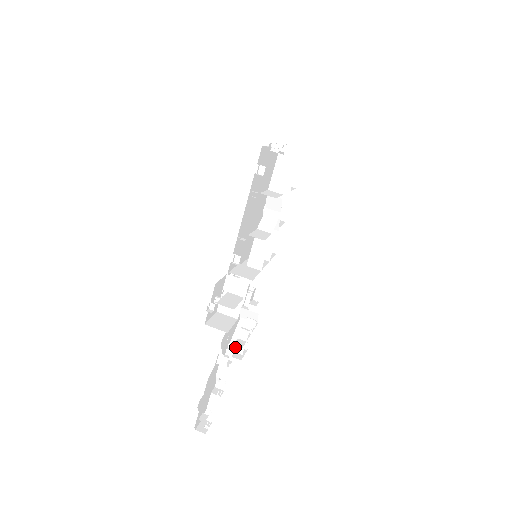
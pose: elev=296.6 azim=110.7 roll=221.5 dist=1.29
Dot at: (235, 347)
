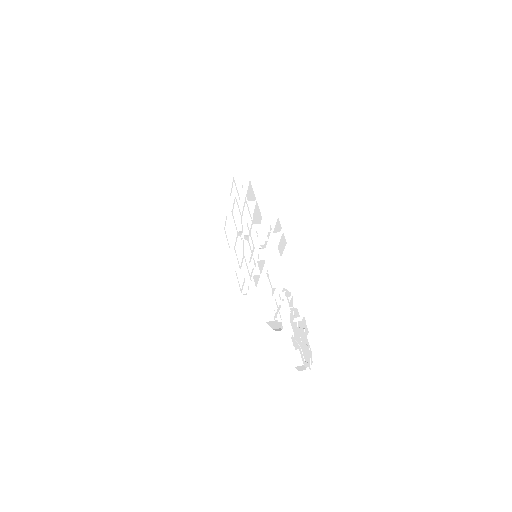
Dot at: occluded
